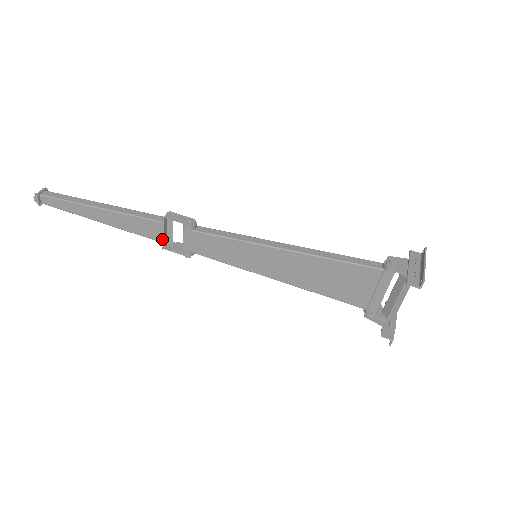
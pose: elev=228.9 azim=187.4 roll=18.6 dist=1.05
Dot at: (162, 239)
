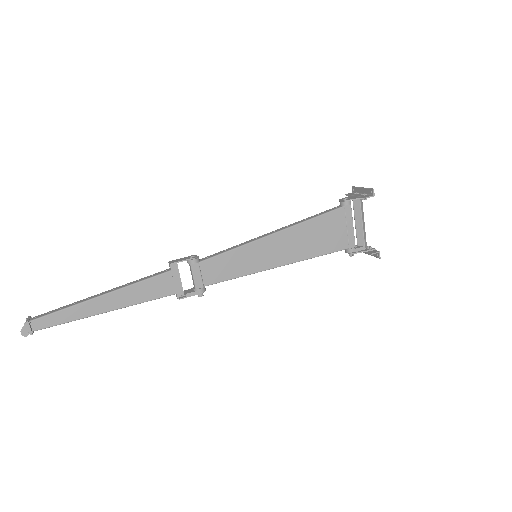
Dot at: (174, 290)
